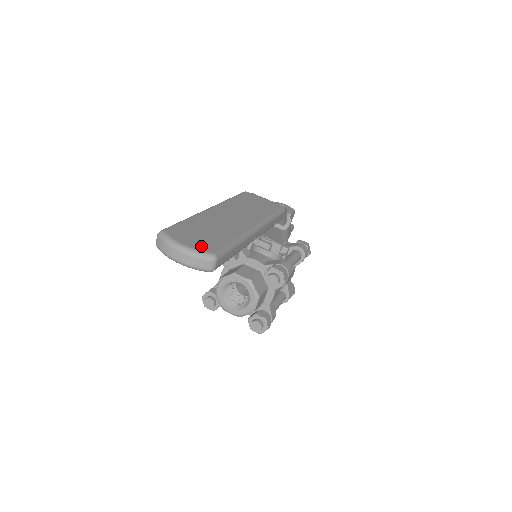
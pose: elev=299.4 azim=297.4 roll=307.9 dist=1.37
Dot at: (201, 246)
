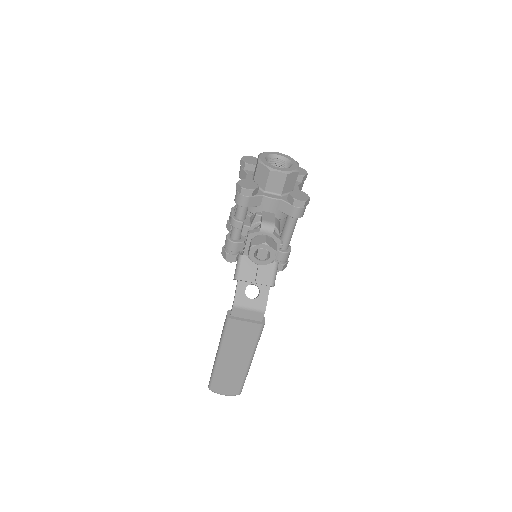
Dot at: (231, 393)
